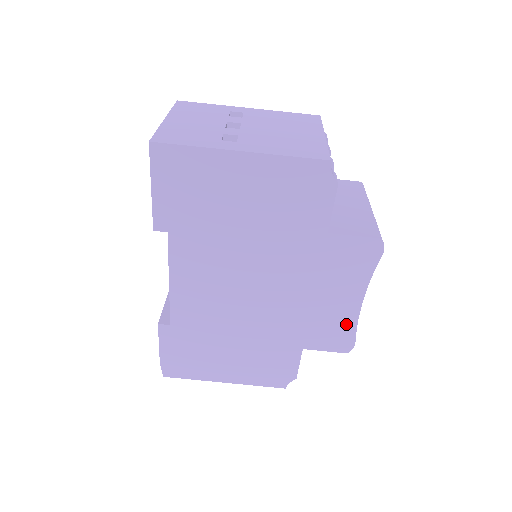
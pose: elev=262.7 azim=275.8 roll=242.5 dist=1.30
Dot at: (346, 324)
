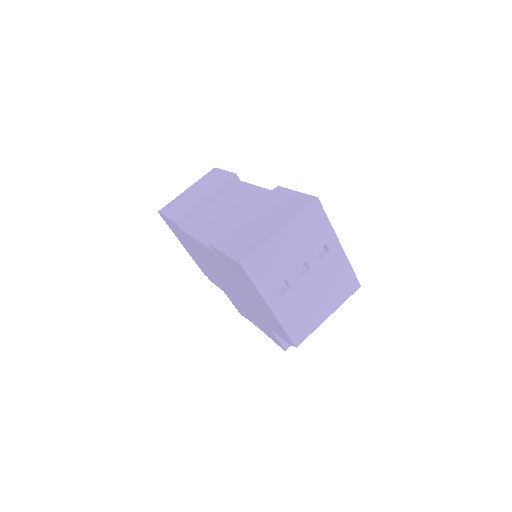
Dot at: (247, 317)
